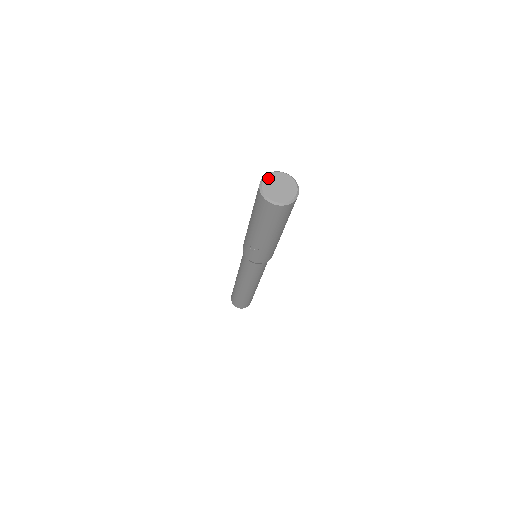
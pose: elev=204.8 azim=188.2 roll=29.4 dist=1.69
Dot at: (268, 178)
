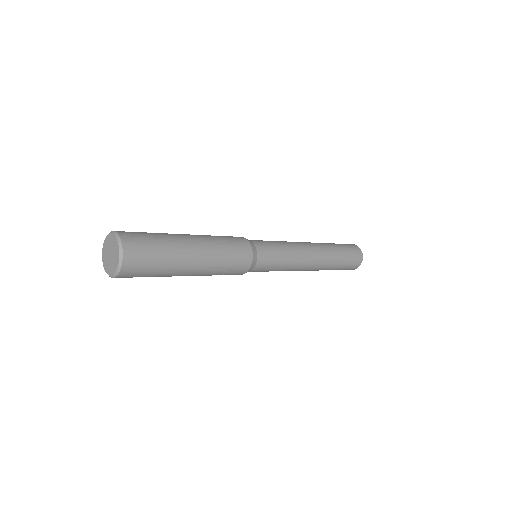
Dot at: (103, 256)
